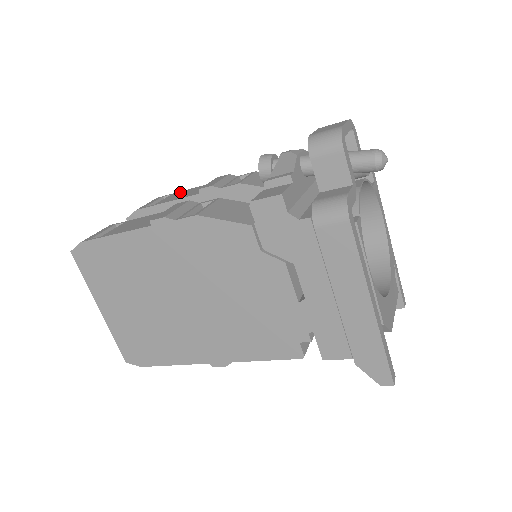
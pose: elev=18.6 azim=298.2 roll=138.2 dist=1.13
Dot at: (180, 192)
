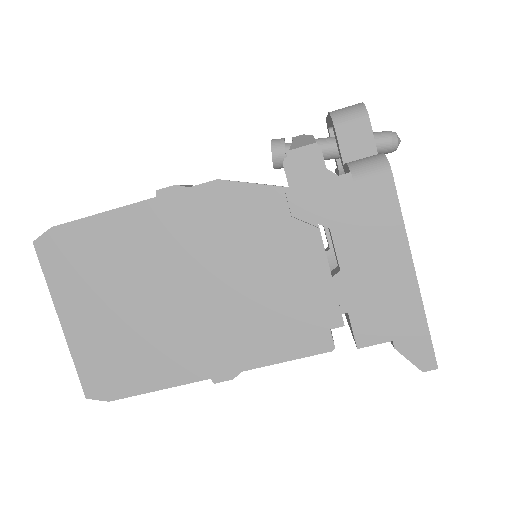
Dot at: occluded
